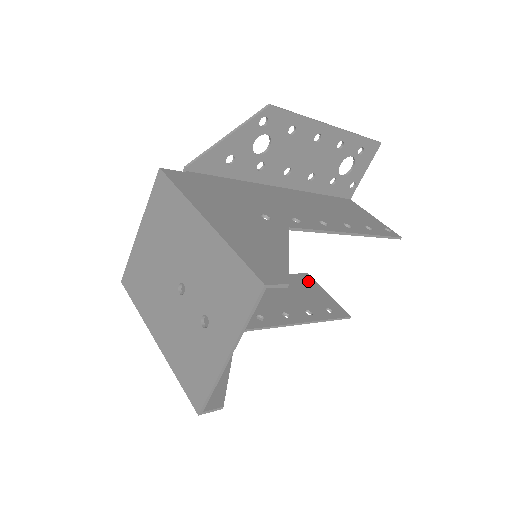
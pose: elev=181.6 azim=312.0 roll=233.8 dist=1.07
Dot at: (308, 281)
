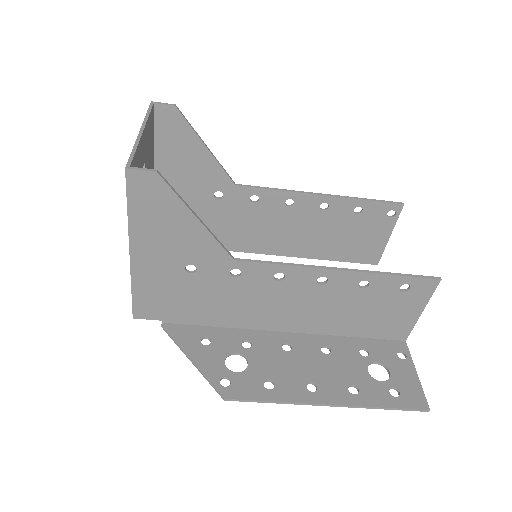
Dot at: (396, 328)
